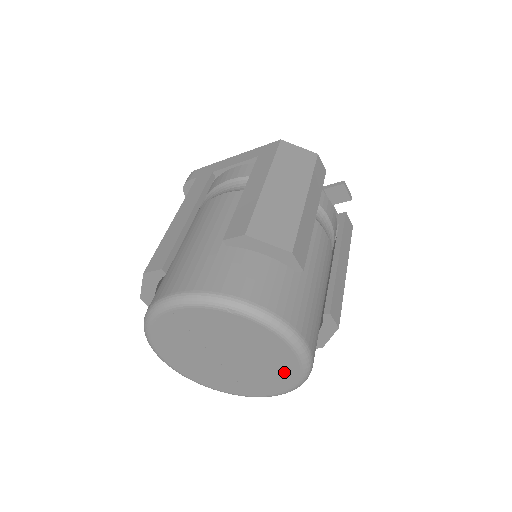
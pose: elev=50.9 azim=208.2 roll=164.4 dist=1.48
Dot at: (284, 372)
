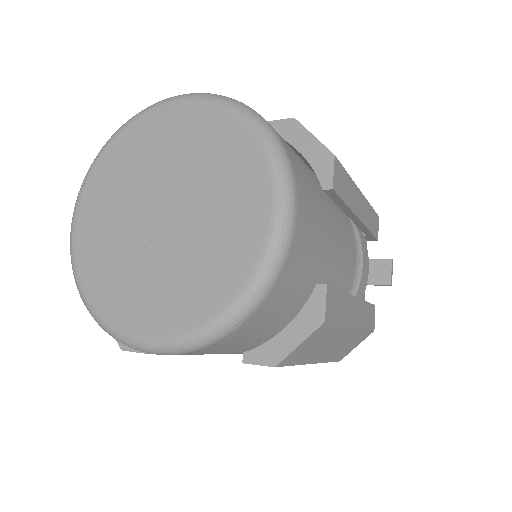
Dot at: (227, 268)
